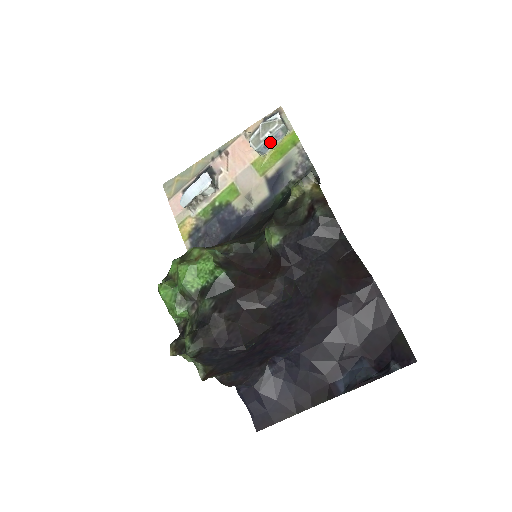
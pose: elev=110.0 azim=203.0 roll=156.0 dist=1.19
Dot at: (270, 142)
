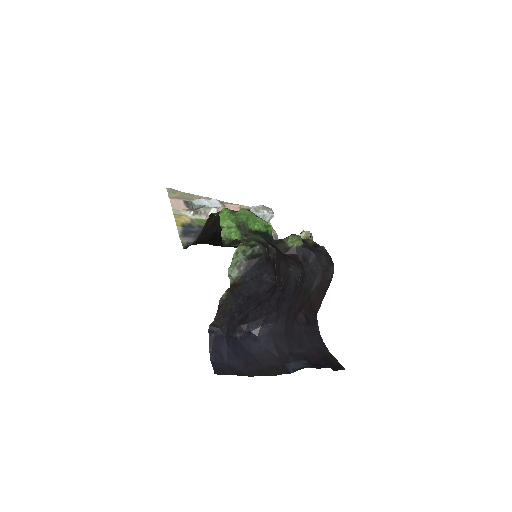
Dot at: occluded
